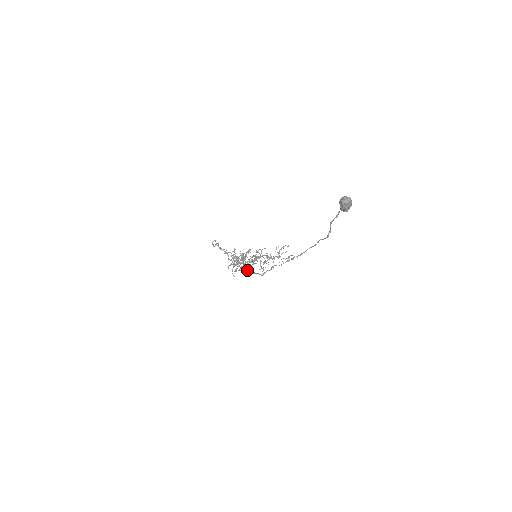
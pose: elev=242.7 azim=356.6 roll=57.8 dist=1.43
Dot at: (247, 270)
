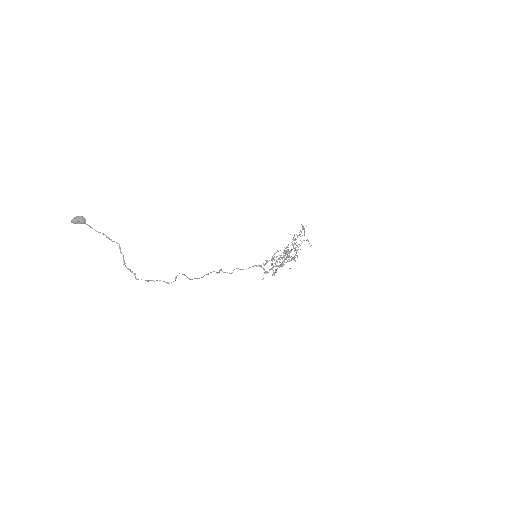
Dot at: occluded
